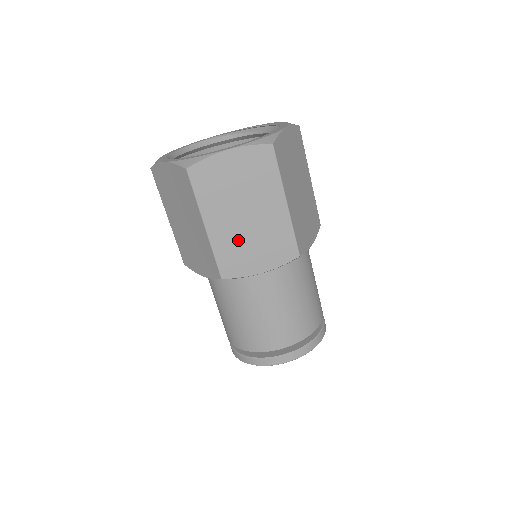
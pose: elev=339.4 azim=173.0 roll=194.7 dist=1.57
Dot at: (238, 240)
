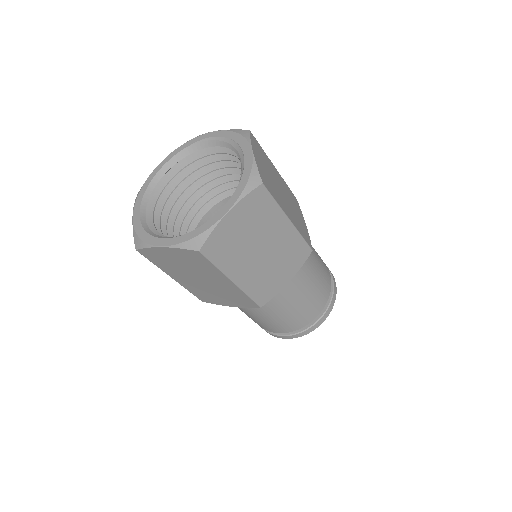
Dot at: (203, 289)
